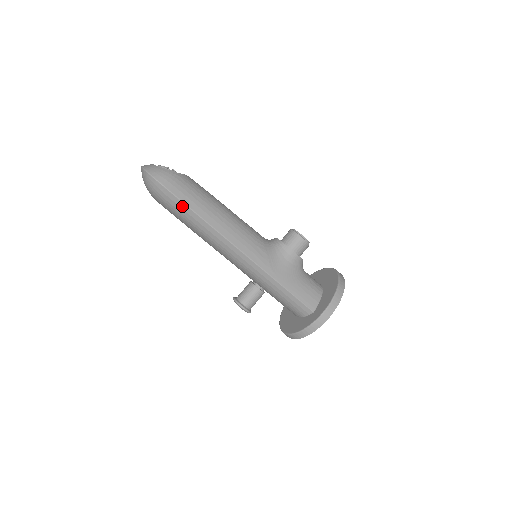
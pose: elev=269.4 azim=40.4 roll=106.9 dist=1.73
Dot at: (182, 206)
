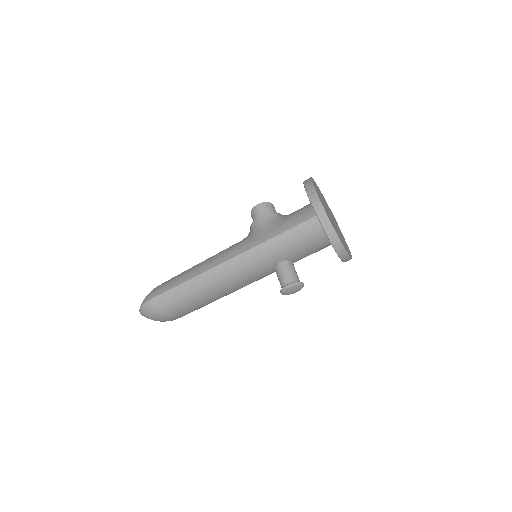
Dot at: (168, 295)
